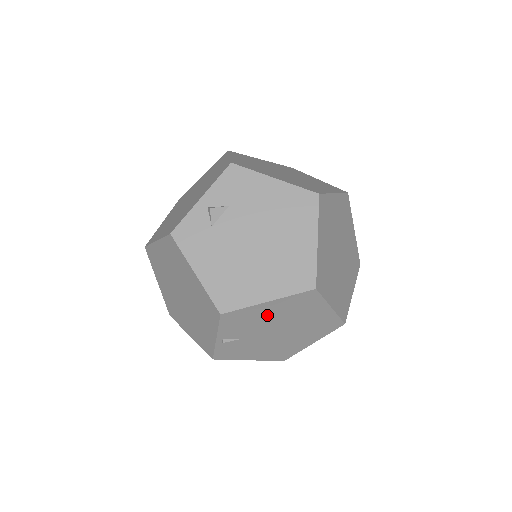
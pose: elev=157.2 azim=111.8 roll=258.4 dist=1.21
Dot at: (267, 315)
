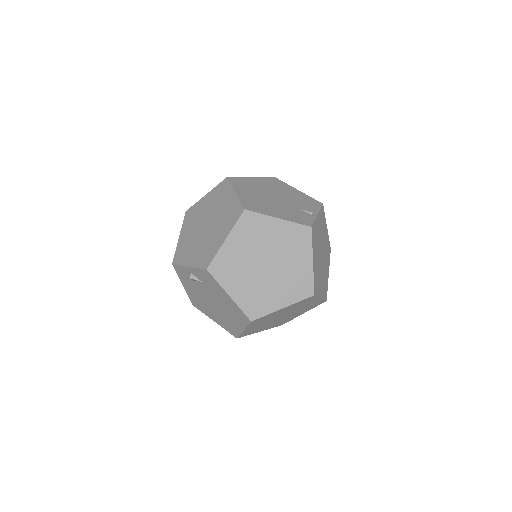
Dot at: occluded
